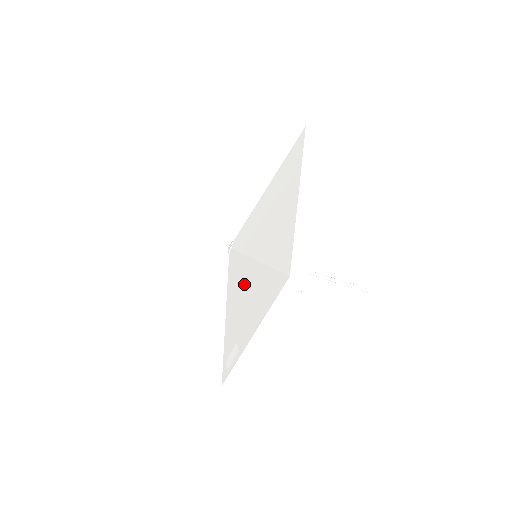
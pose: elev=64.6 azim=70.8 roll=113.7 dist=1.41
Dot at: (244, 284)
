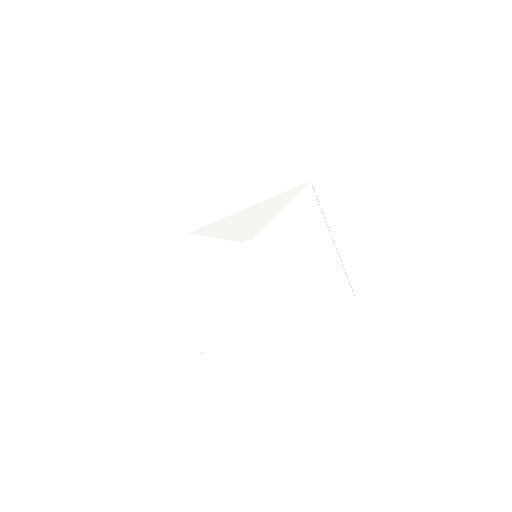
Dot at: (218, 277)
